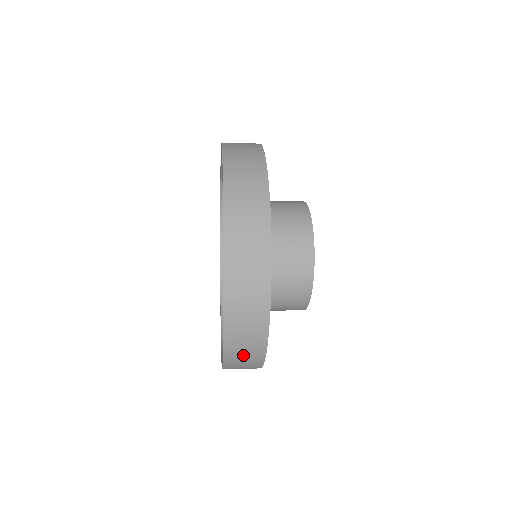
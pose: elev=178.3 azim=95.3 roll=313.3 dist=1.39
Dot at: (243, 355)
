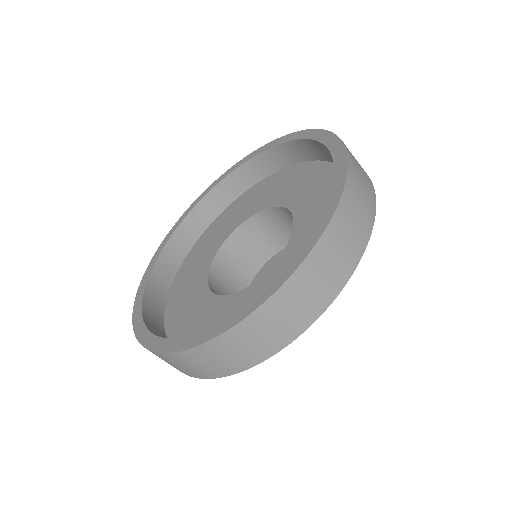
Dot at: (361, 182)
